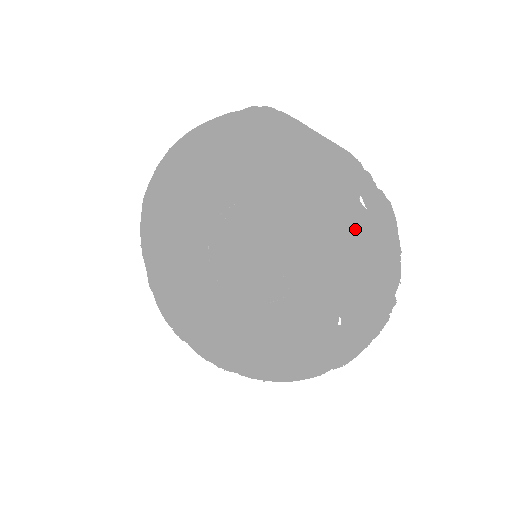
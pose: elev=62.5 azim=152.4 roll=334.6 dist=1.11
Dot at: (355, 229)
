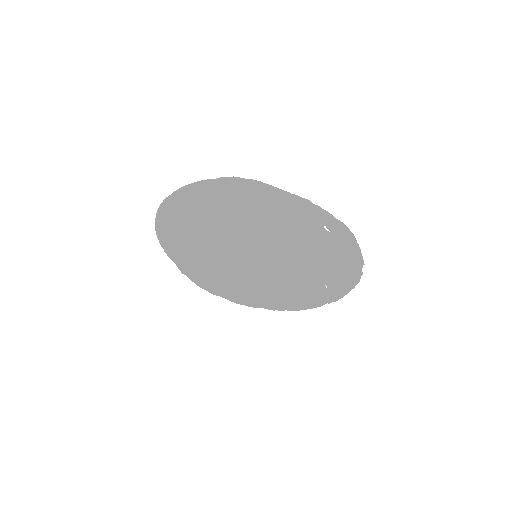
Dot at: (325, 244)
